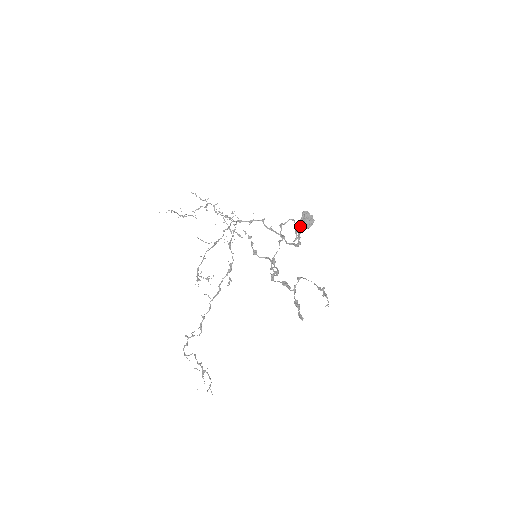
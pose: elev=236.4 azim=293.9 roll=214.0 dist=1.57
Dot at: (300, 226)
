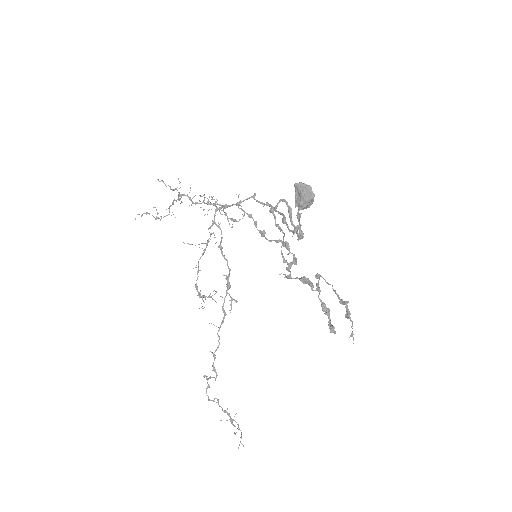
Dot at: (297, 206)
